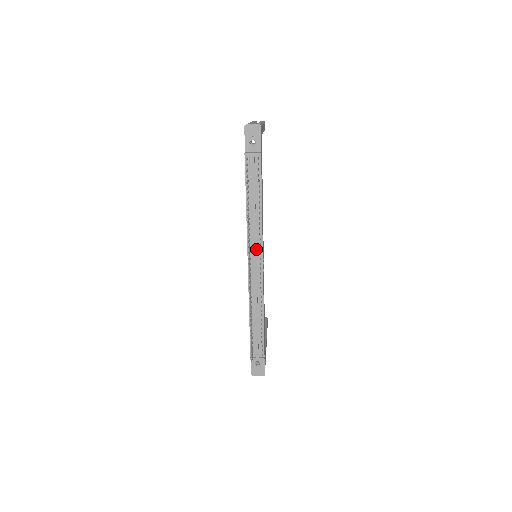
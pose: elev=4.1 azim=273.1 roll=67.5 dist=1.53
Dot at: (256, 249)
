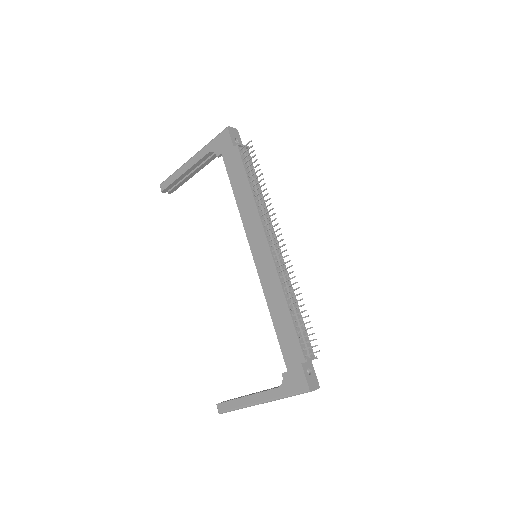
Dot at: (270, 231)
